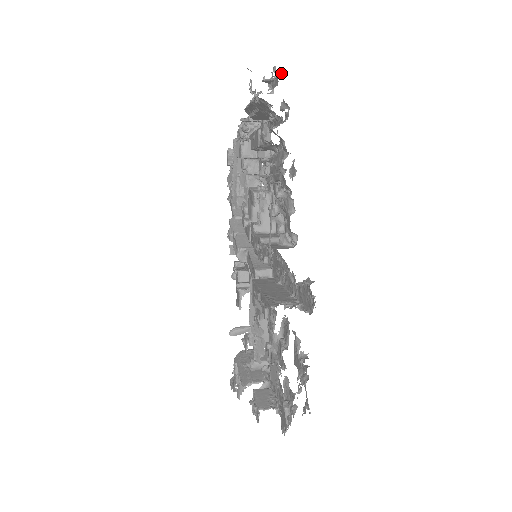
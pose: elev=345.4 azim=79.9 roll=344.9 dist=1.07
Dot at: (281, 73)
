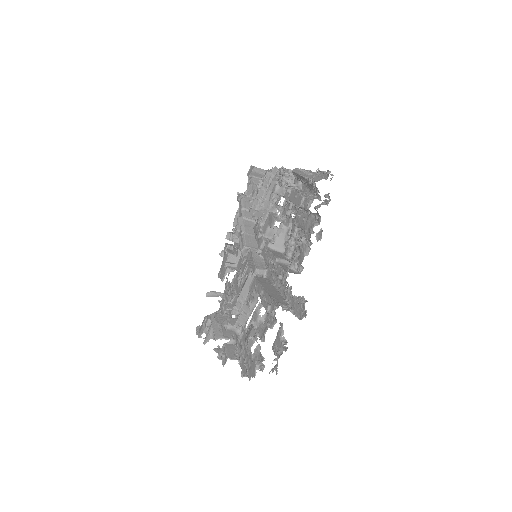
Dot at: occluded
